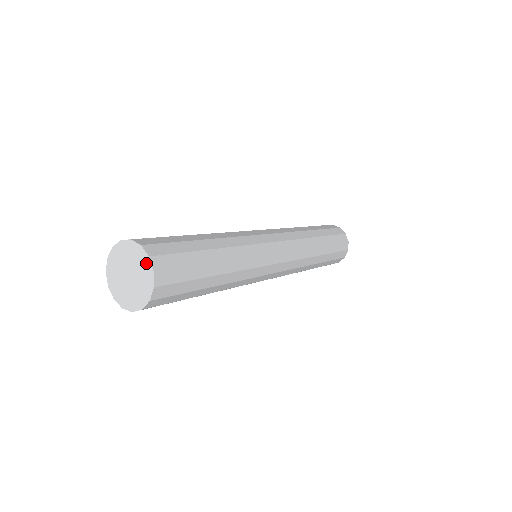
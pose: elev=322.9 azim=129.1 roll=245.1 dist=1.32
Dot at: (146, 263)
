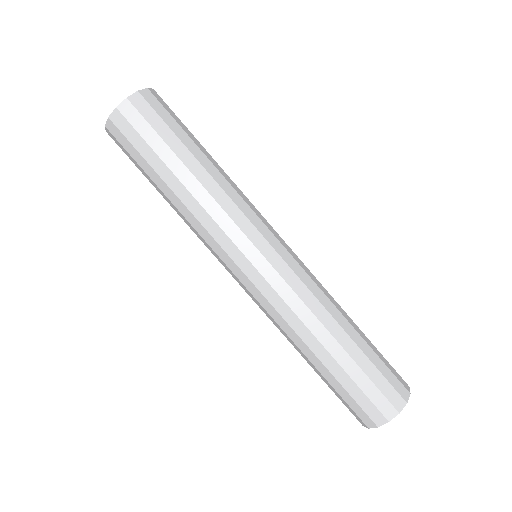
Dot at: (142, 92)
